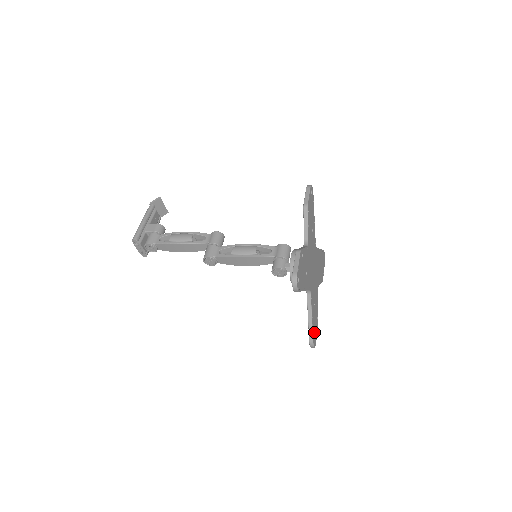
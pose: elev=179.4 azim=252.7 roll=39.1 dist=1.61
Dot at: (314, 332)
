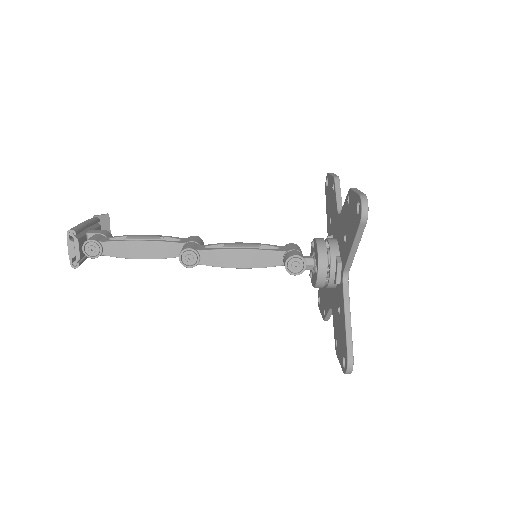
Dot at: occluded
